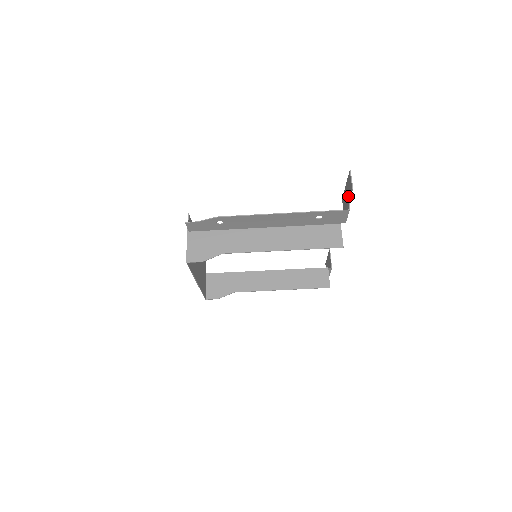
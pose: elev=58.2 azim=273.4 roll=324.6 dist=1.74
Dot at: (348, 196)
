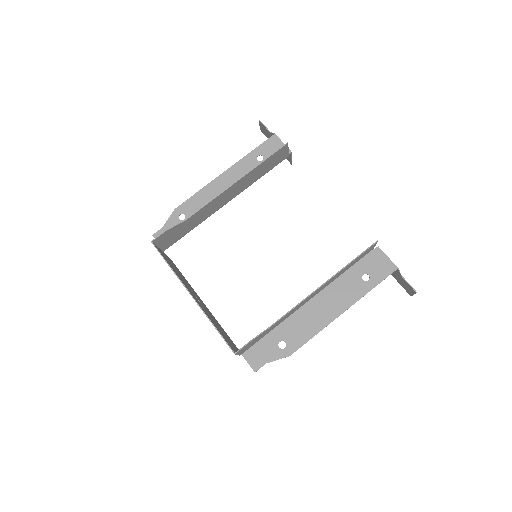
Dot at: occluded
